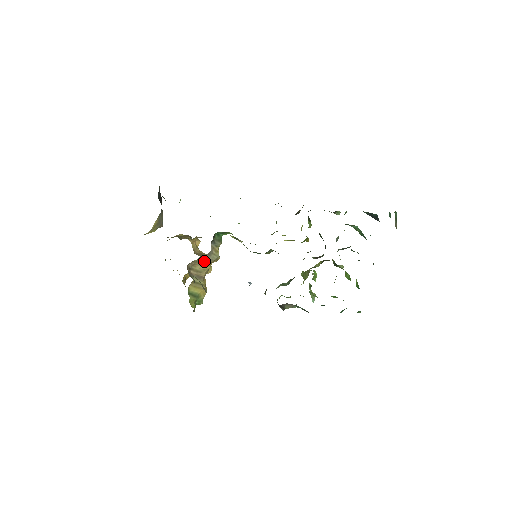
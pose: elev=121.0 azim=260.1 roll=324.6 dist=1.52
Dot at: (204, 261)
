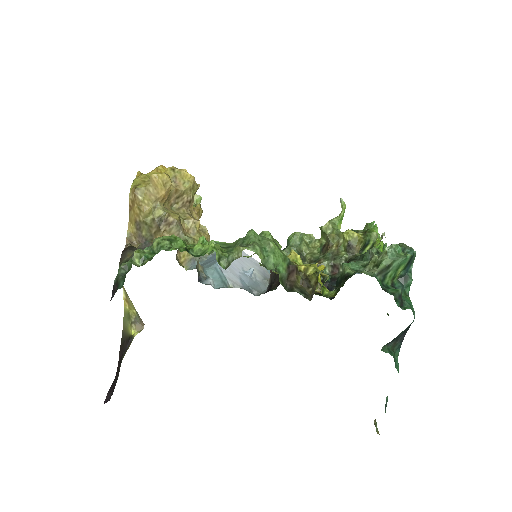
Dot at: occluded
